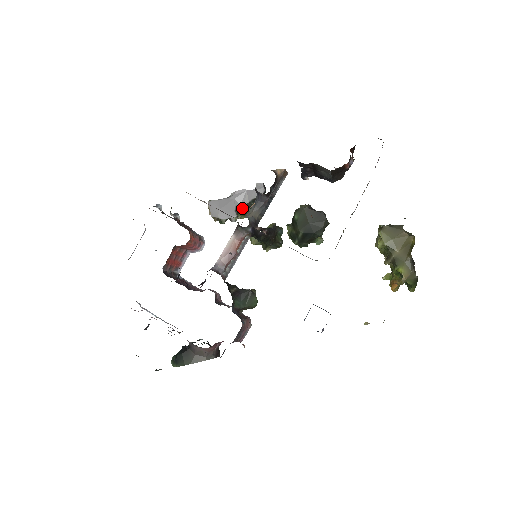
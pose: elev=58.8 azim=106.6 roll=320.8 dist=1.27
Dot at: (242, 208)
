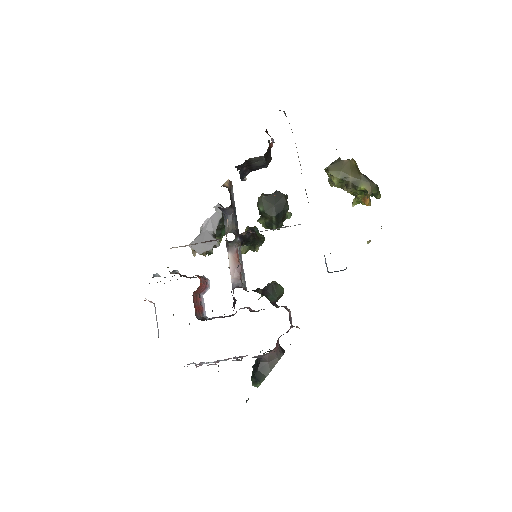
Dot at: (216, 233)
